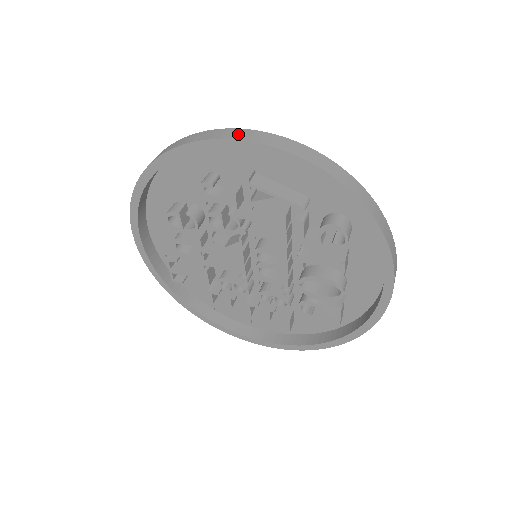
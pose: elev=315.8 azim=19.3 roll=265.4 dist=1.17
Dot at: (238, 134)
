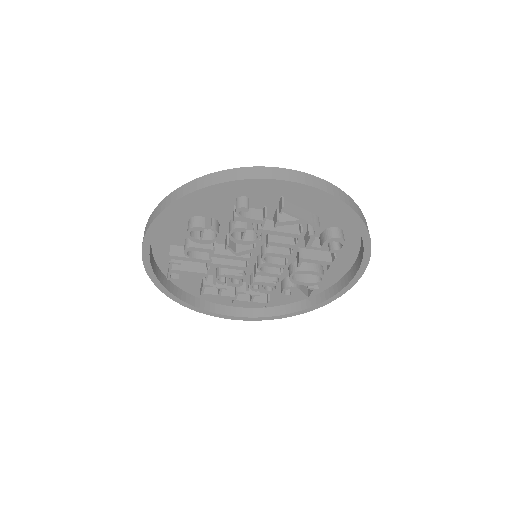
Dot at: (286, 175)
